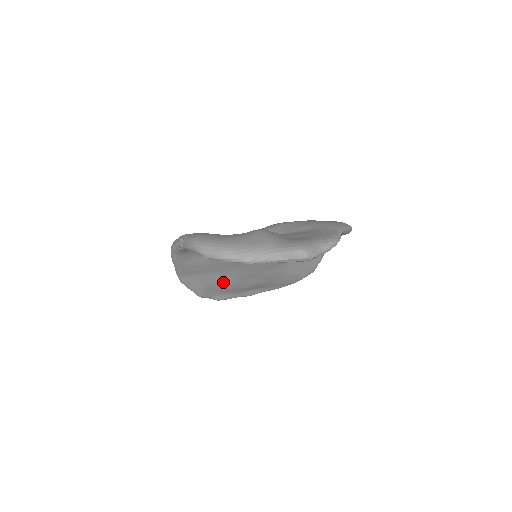
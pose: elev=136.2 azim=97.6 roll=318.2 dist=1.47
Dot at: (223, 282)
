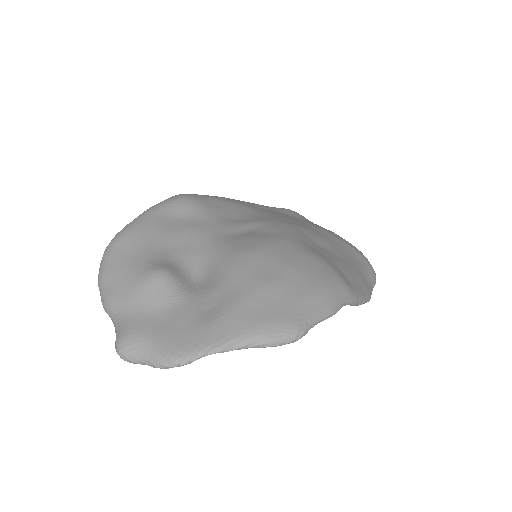
Dot at: occluded
